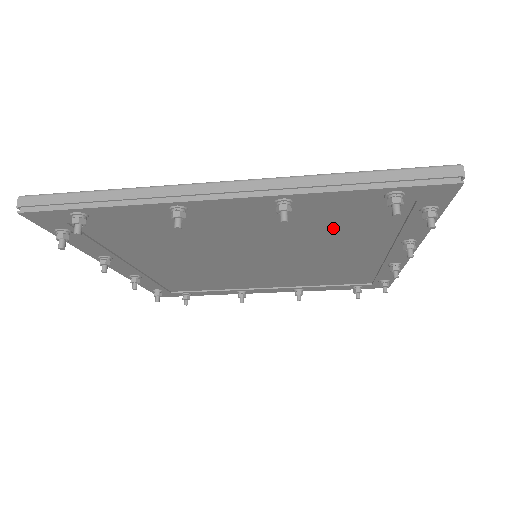
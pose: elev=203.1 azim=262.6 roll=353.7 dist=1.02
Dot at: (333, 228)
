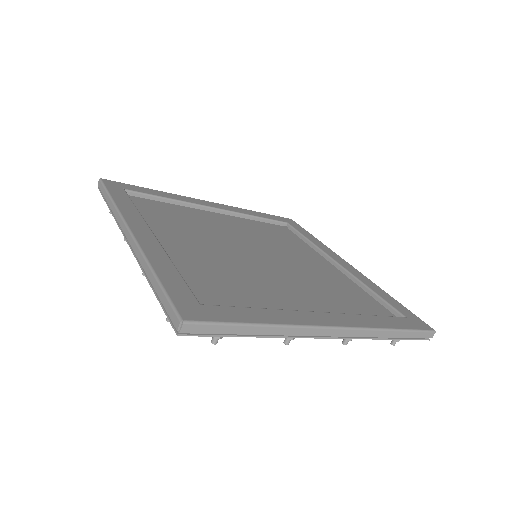
Dot at: occluded
